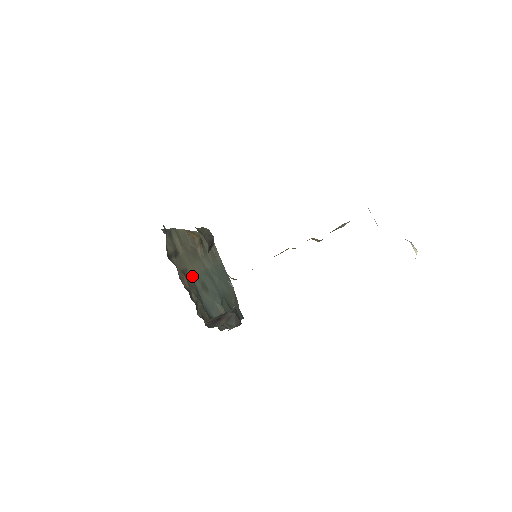
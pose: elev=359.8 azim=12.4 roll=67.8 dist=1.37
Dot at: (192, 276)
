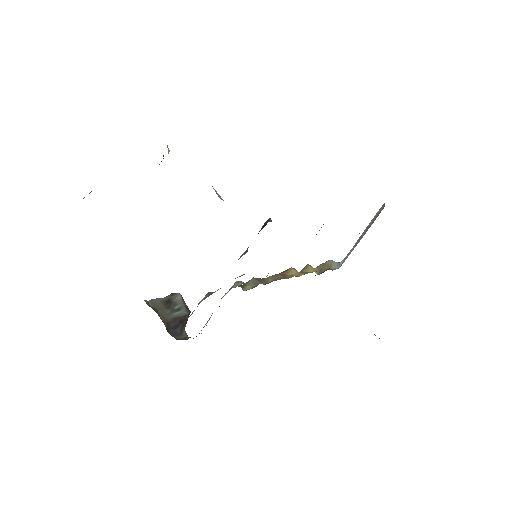
Dot at: occluded
